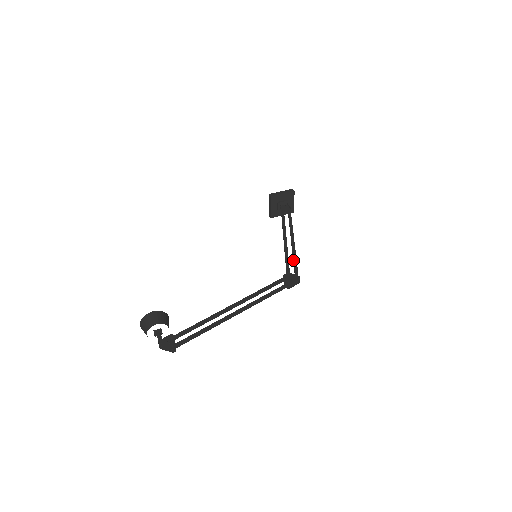
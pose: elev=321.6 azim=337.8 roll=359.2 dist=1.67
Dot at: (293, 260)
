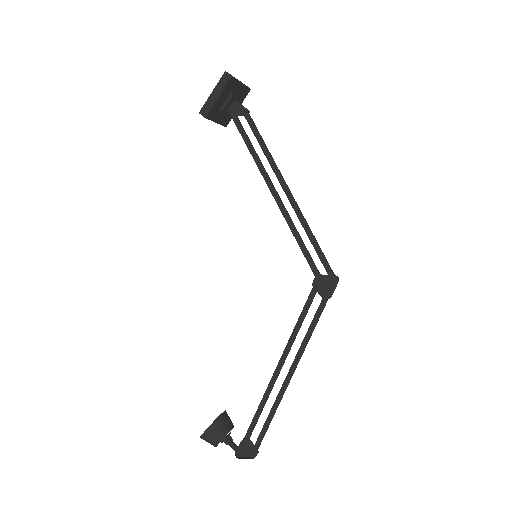
Dot at: occluded
